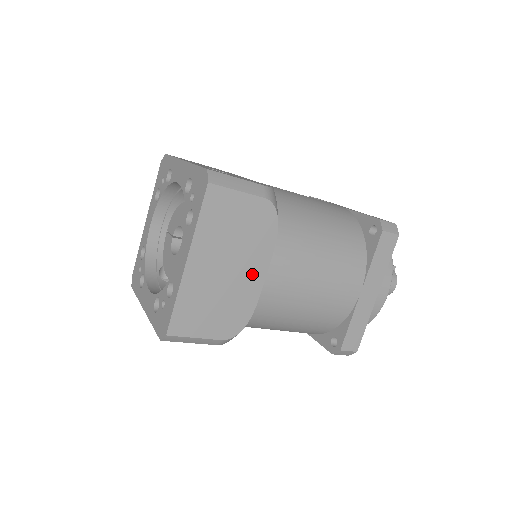
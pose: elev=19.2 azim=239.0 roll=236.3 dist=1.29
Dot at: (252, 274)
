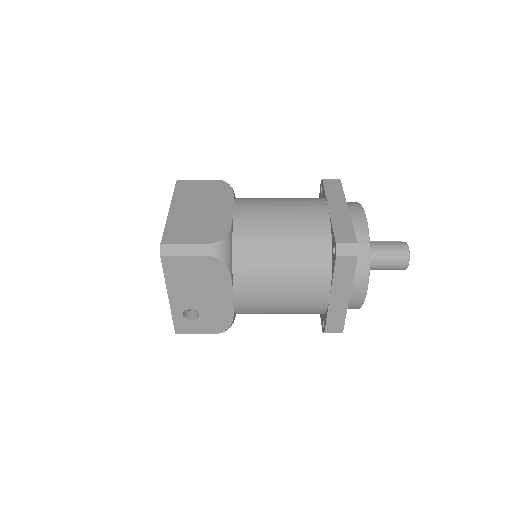
Dot at: (221, 209)
